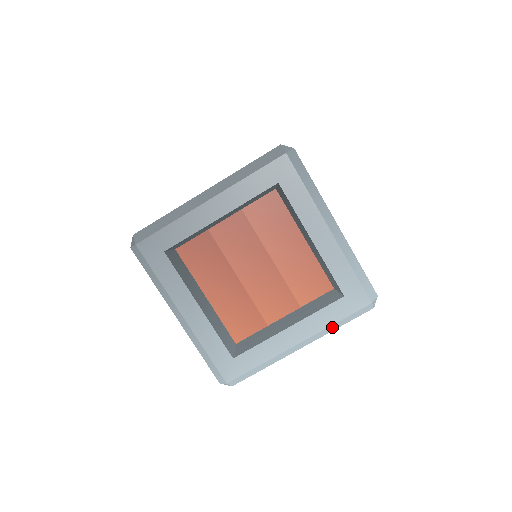
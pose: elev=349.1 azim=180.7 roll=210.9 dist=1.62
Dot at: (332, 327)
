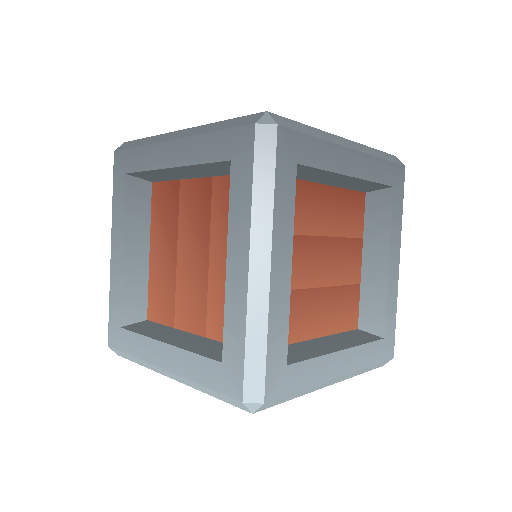
Dot at: (200, 386)
